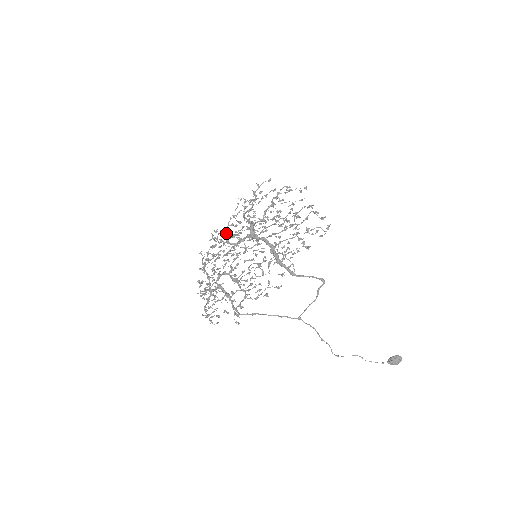
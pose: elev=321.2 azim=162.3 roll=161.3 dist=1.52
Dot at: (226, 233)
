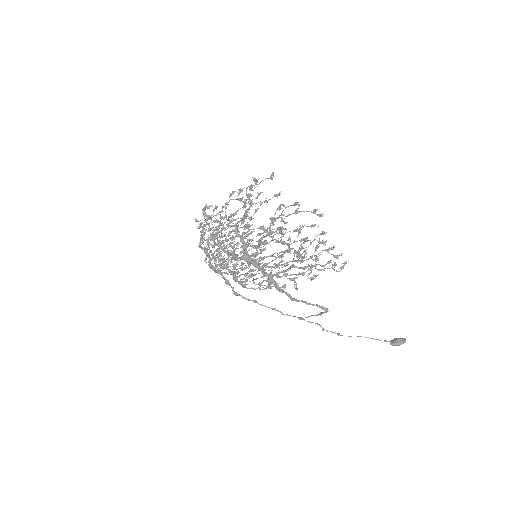
Dot at: (217, 233)
